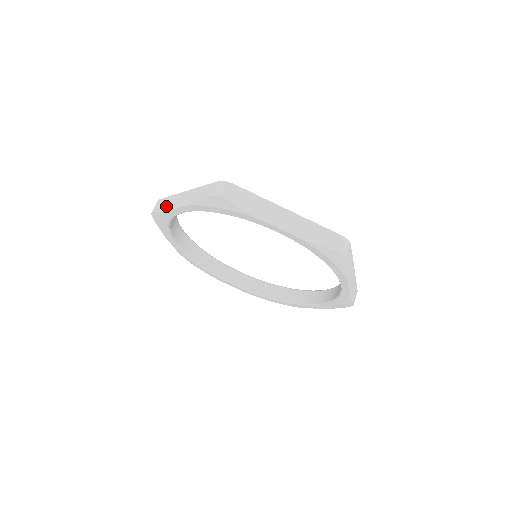
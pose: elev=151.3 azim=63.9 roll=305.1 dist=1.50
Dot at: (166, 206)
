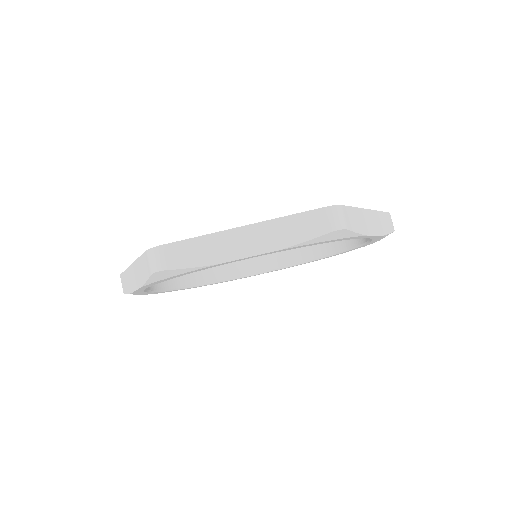
Dot at: (206, 257)
